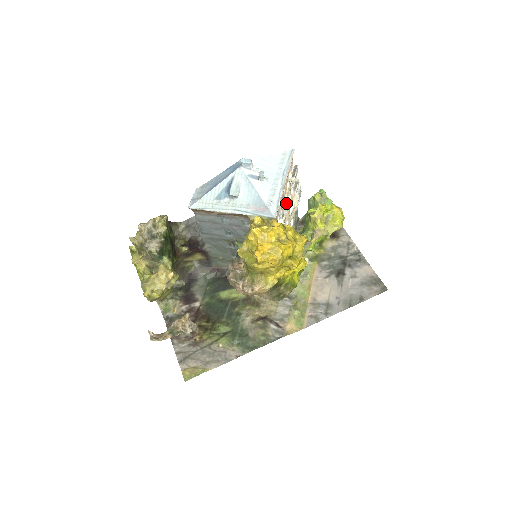
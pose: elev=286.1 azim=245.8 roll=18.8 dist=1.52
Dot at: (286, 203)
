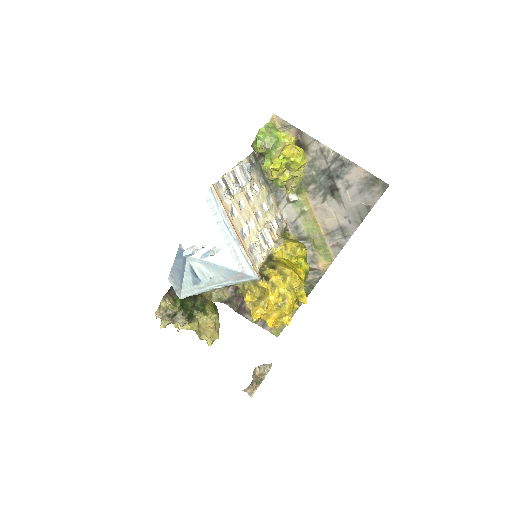
Dot at: (248, 228)
